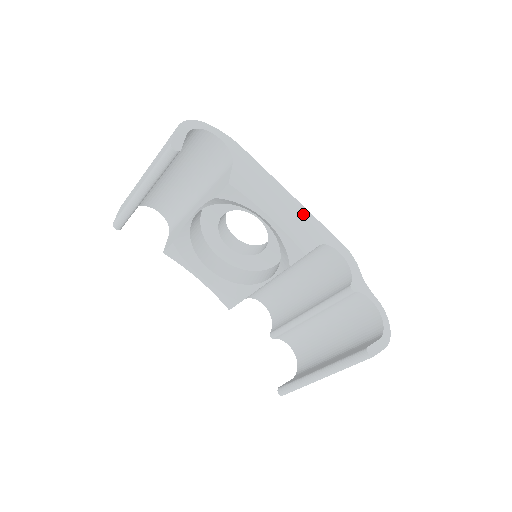
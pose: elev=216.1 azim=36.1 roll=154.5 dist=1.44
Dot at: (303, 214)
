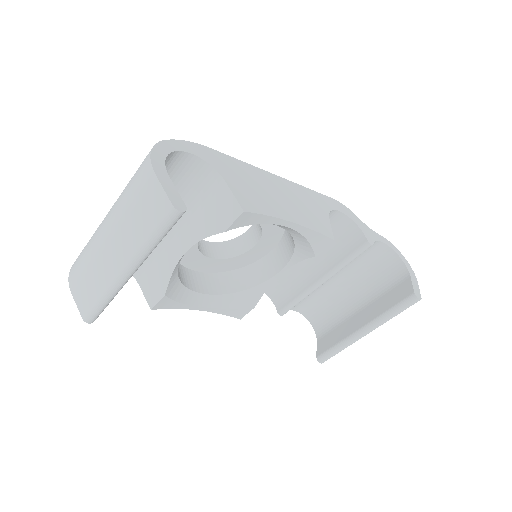
Dot at: (298, 191)
